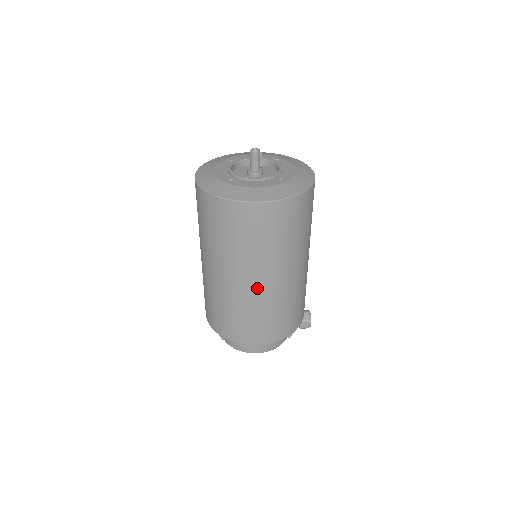
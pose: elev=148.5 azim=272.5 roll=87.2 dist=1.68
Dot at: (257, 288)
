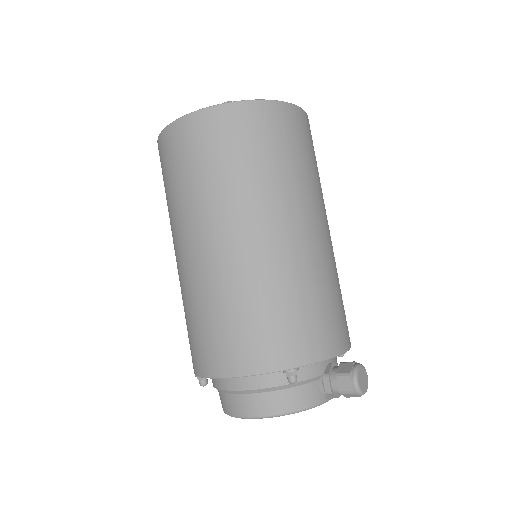
Dot at: (204, 257)
